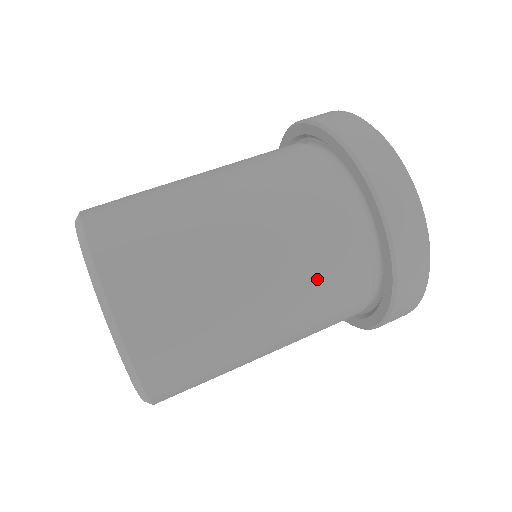
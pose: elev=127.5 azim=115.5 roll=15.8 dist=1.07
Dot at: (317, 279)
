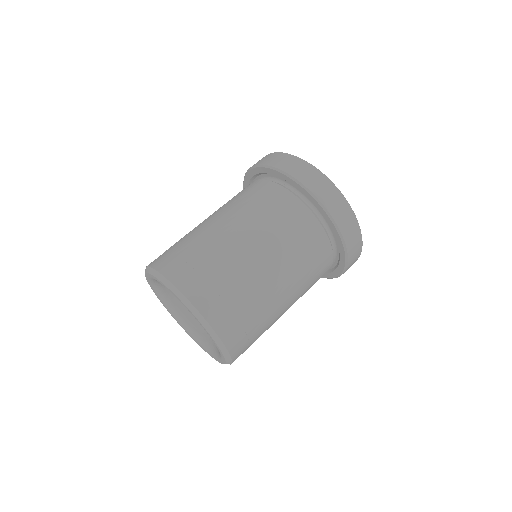
Dot at: (309, 287)
